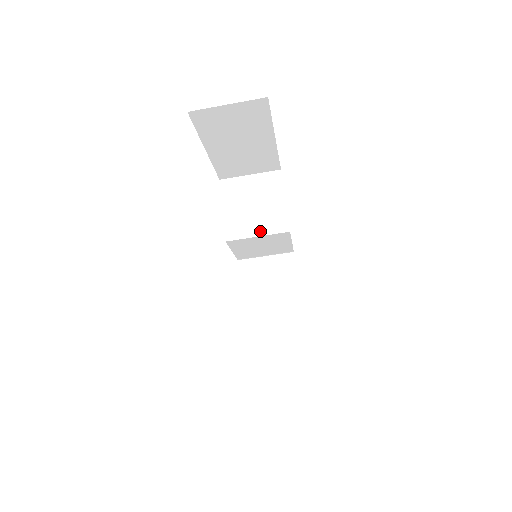
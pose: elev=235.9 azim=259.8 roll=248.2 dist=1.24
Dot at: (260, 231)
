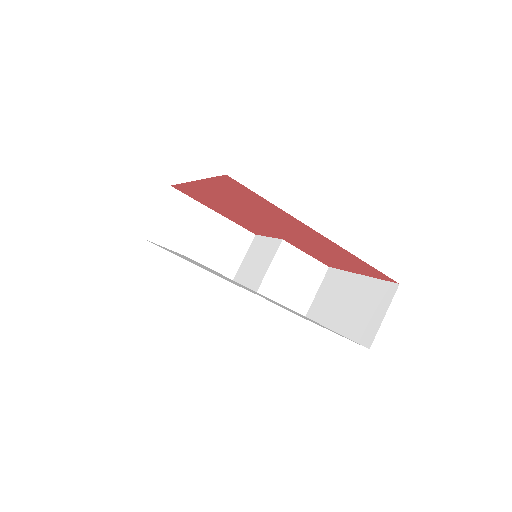
Dot at: (268, 263)
